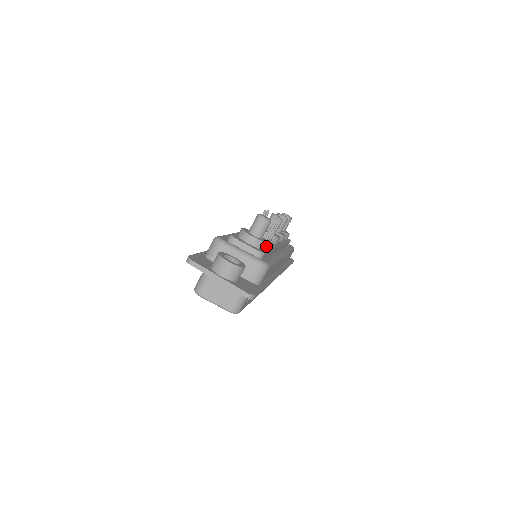
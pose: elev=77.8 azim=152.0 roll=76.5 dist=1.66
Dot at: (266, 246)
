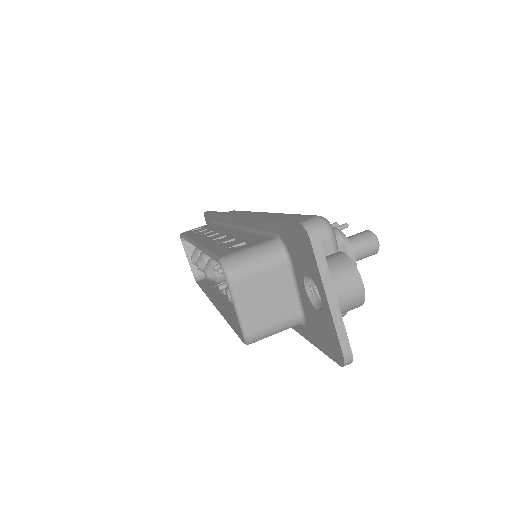
Dot at: occluded
